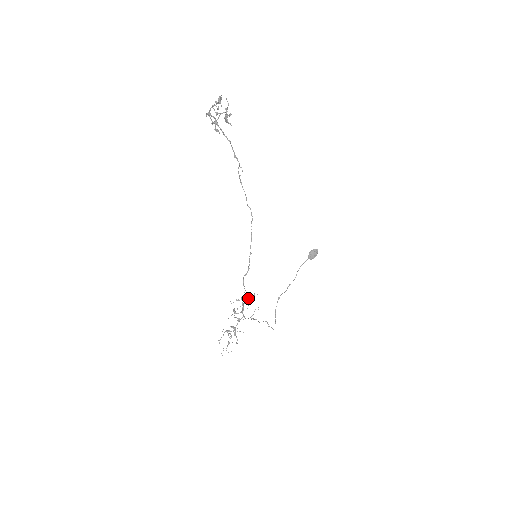
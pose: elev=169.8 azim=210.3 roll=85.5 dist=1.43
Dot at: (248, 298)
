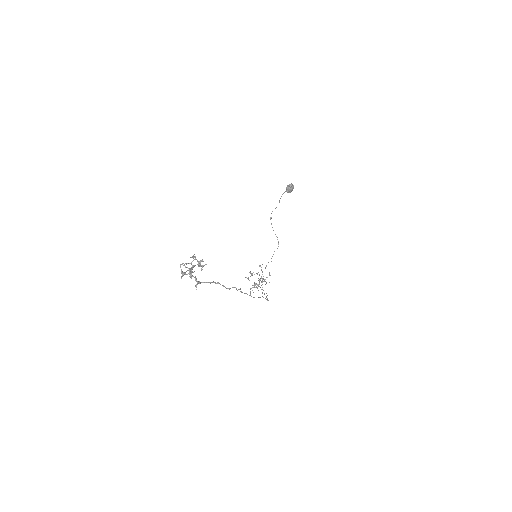
Dot at: occluded
